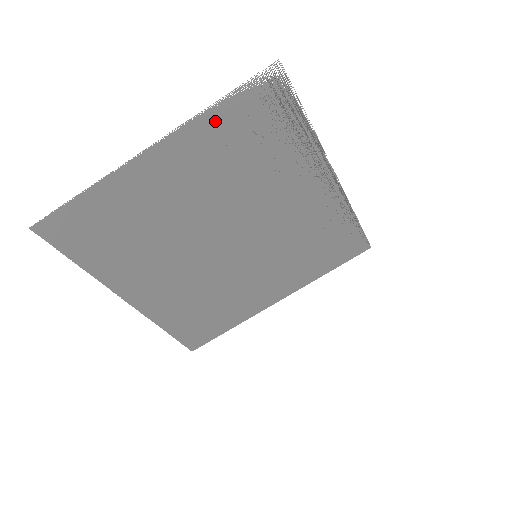
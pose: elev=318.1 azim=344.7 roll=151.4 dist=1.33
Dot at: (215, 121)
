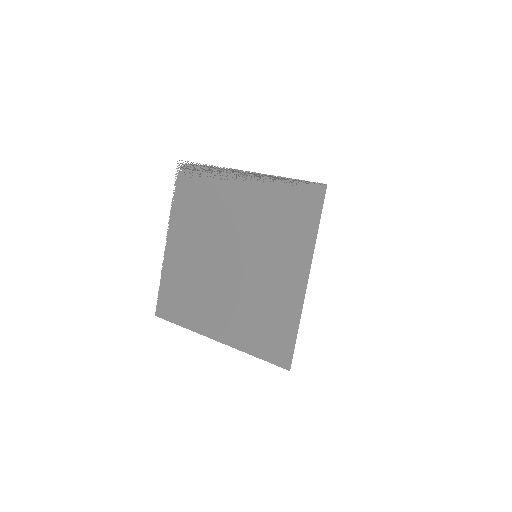
Dot at: (178, 205)
